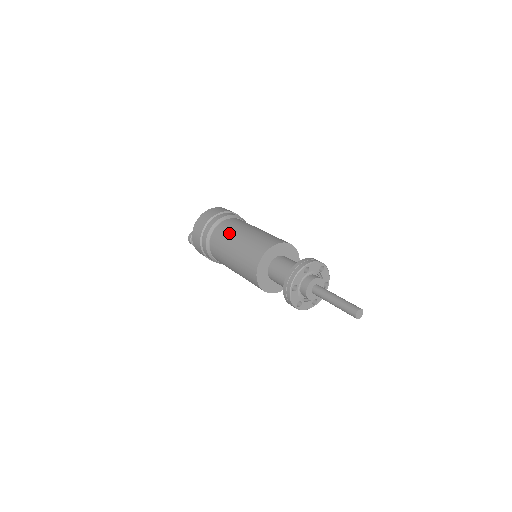
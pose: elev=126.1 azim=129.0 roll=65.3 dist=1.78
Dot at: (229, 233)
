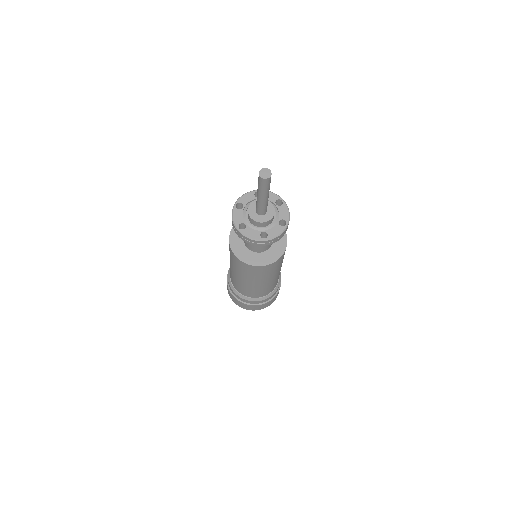
Dot at: occluded
